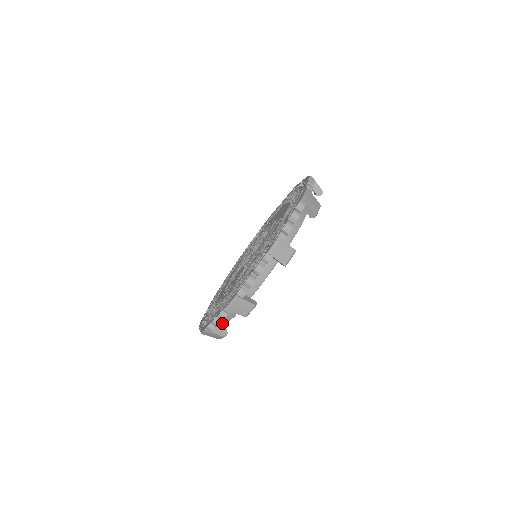
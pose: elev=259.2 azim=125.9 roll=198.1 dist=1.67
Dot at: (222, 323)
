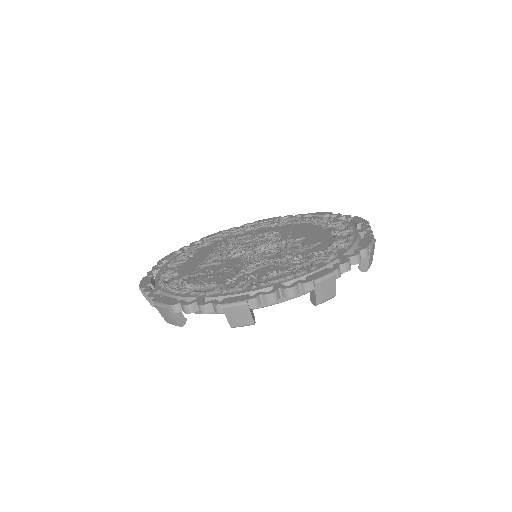
Dot at: occluded
